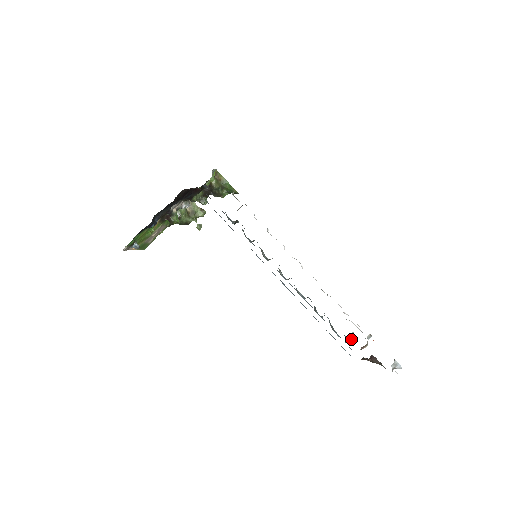
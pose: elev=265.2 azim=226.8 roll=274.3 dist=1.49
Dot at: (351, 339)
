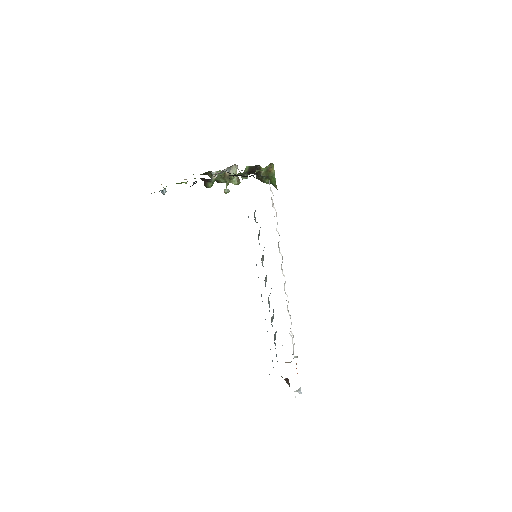
Dot at: occluded
